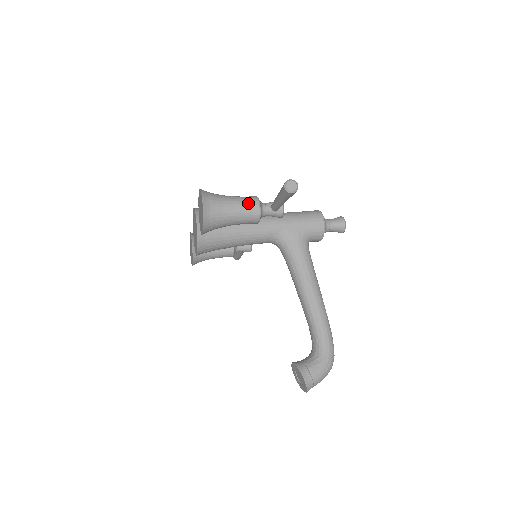
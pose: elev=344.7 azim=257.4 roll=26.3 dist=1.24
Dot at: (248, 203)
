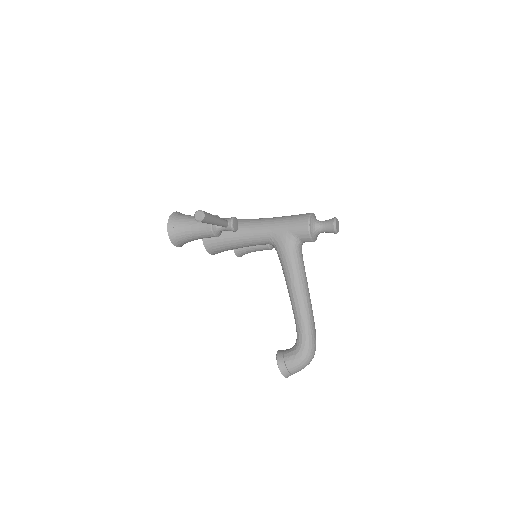
Dot at: occluded
